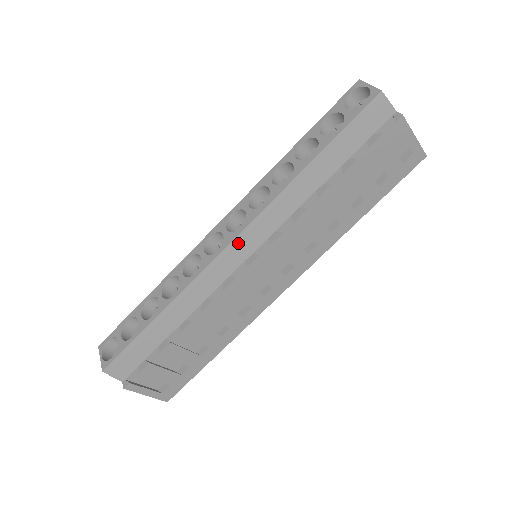
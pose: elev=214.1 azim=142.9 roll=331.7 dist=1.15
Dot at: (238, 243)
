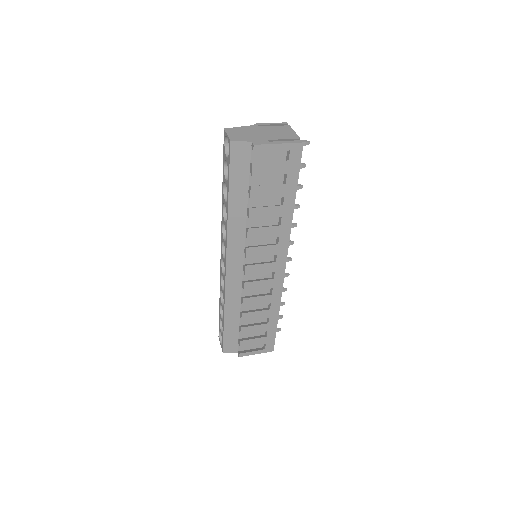
Dot at: (230, 264)
